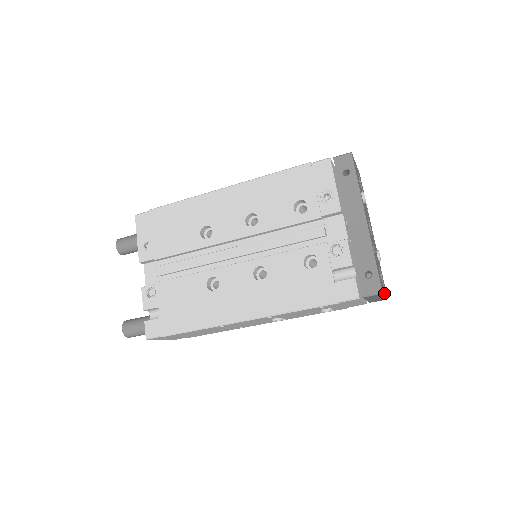
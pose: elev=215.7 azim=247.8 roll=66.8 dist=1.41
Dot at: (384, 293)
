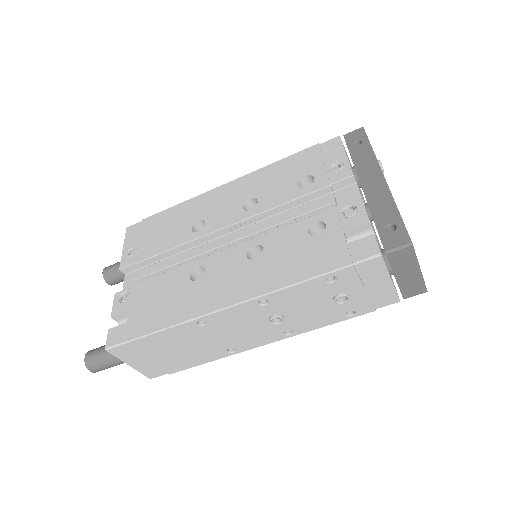
Dot at: (417, 262)
